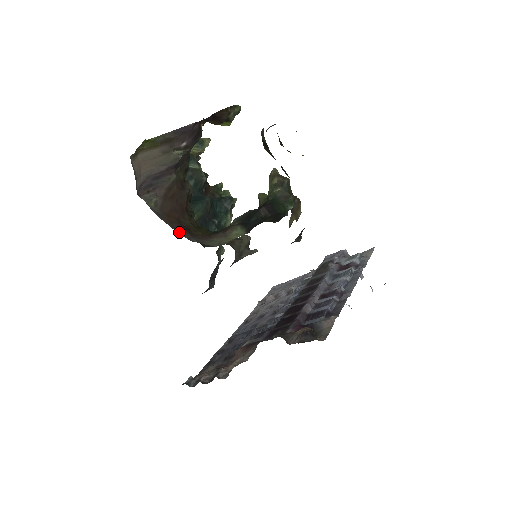
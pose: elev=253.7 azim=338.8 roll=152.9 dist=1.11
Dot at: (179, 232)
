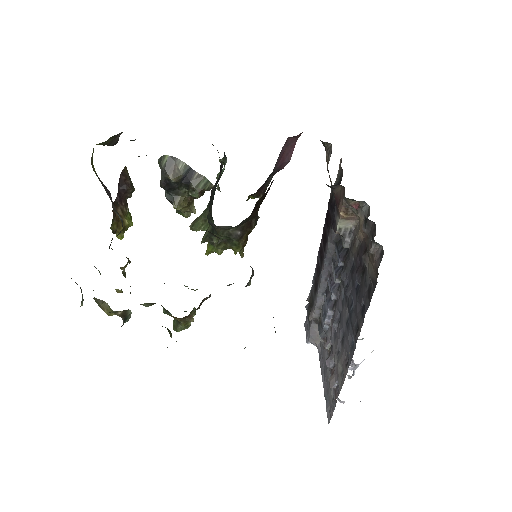
Dot at: occluded
